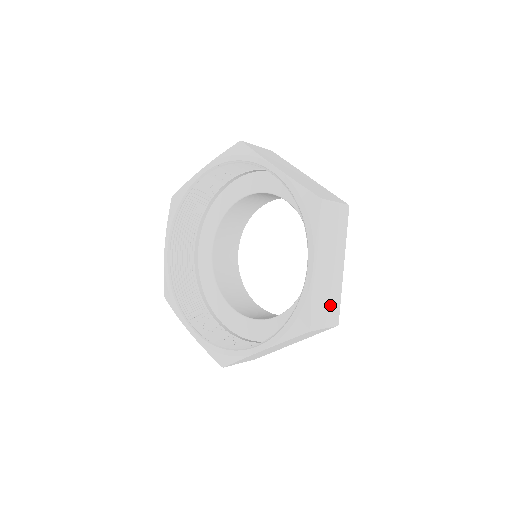
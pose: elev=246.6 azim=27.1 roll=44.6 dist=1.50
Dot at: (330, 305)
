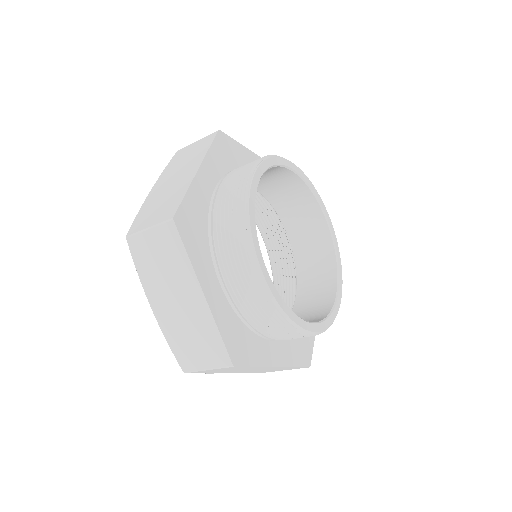
Dot at: (203, 344)
